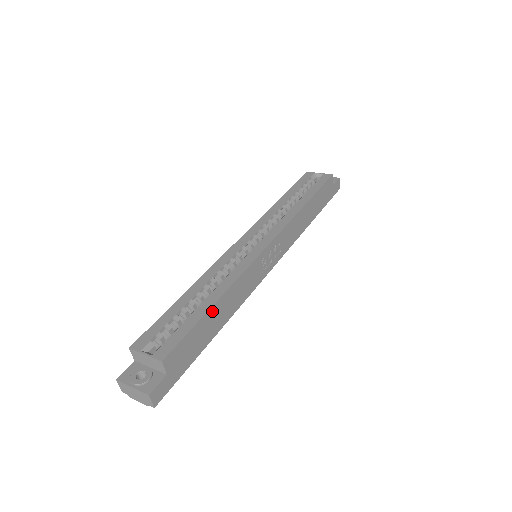
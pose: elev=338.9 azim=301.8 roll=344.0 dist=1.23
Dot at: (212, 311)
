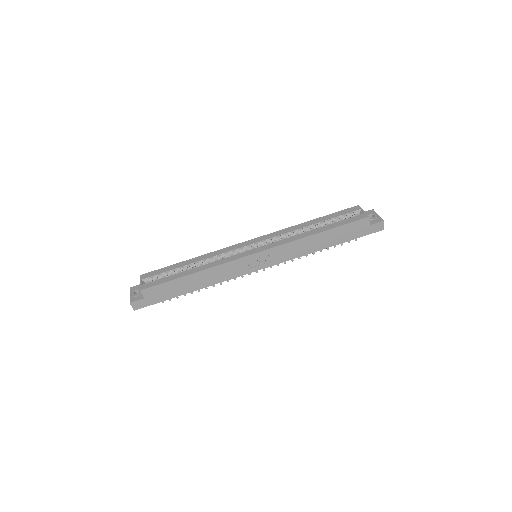
Dot at: (187, 278)
